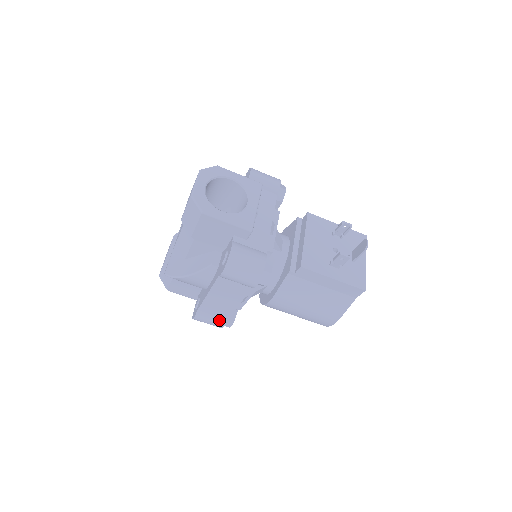
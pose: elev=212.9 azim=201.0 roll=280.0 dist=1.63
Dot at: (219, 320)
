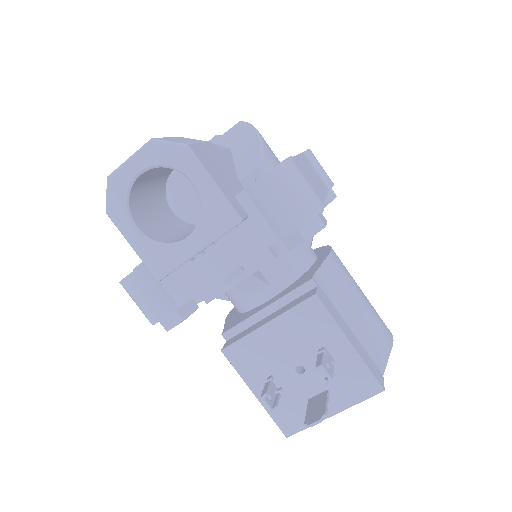
Dot at: occluded
